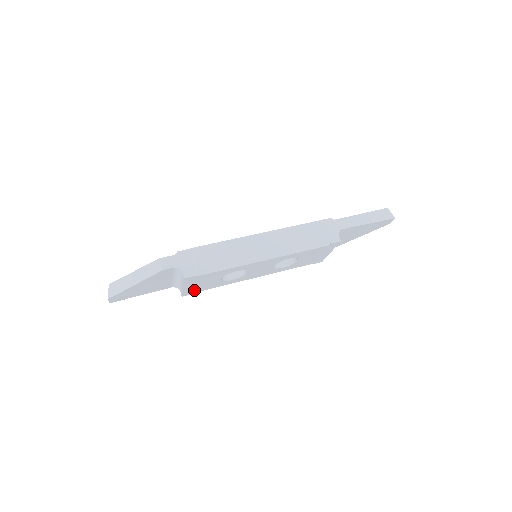
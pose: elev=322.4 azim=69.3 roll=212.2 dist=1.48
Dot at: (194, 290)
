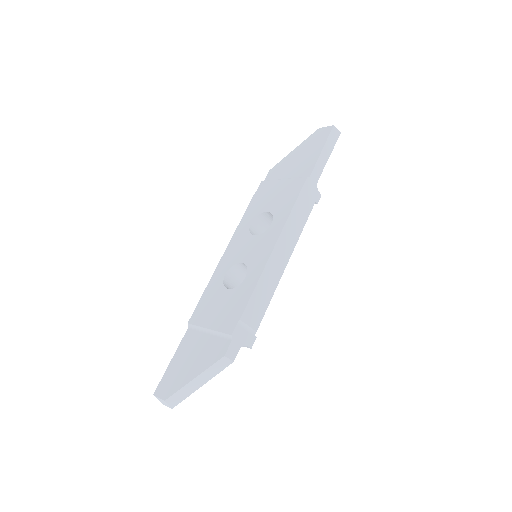
Dot at: occluded
